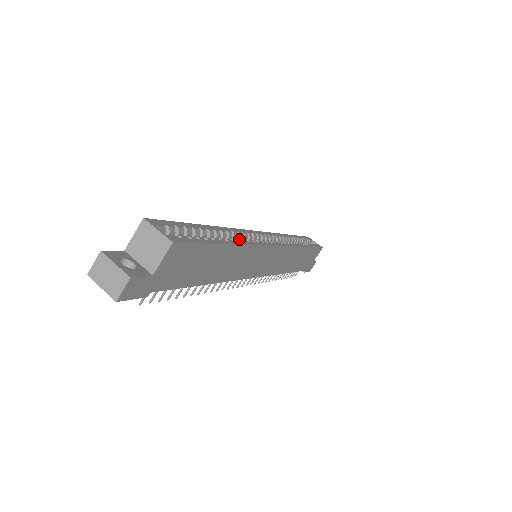
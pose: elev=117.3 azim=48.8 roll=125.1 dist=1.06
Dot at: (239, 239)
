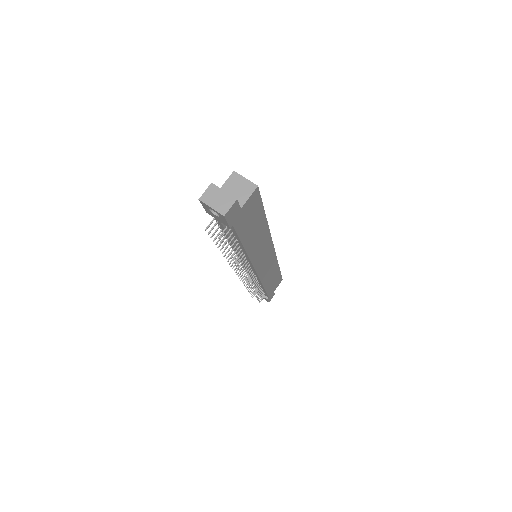
Dot at: occluded
